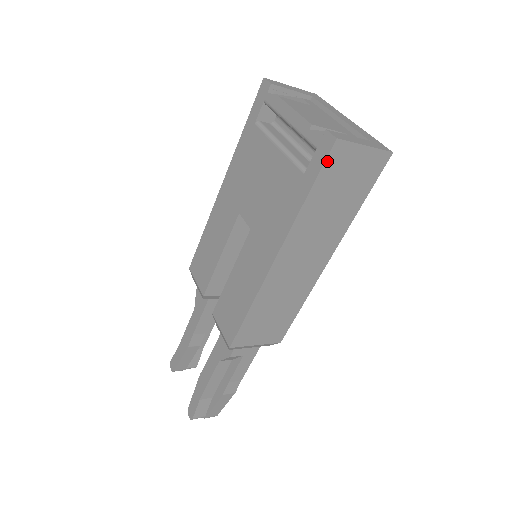
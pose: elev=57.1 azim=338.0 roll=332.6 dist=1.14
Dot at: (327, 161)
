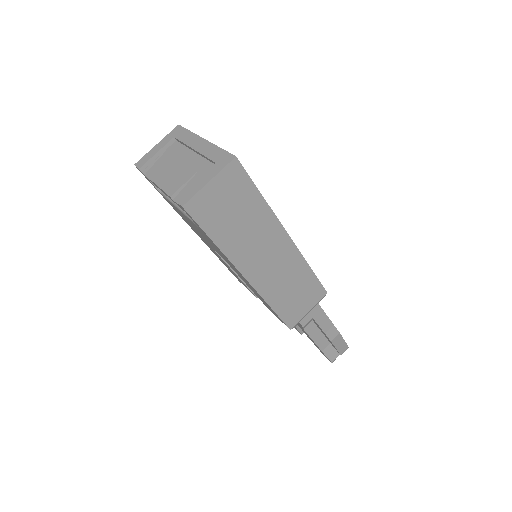
Dot at: (196, 219)
